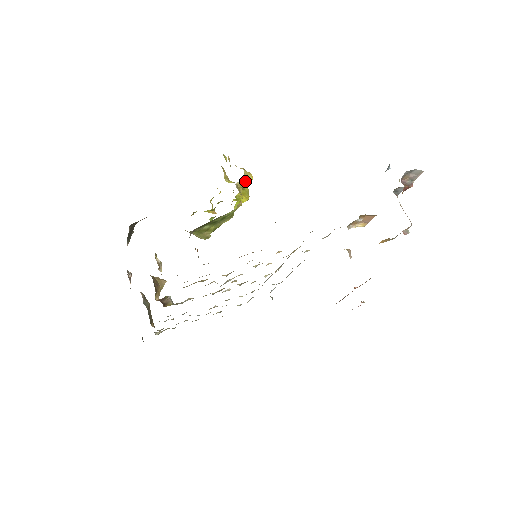
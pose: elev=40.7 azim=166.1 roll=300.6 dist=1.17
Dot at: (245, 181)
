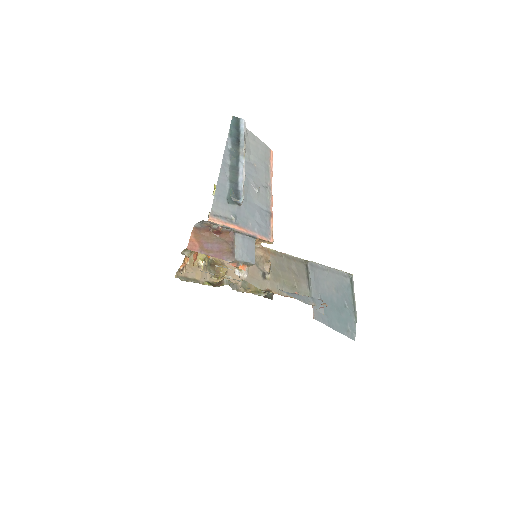
Dot at: occluded
